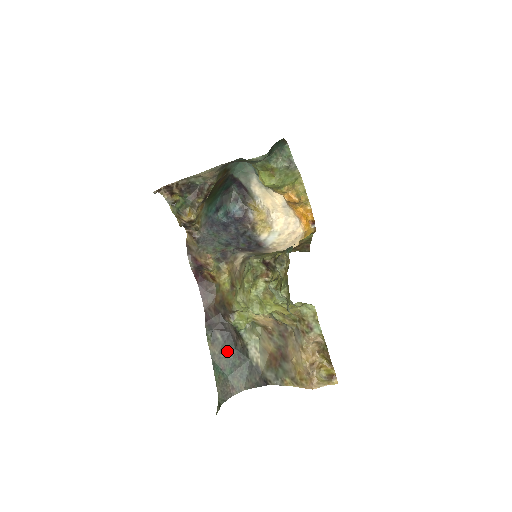
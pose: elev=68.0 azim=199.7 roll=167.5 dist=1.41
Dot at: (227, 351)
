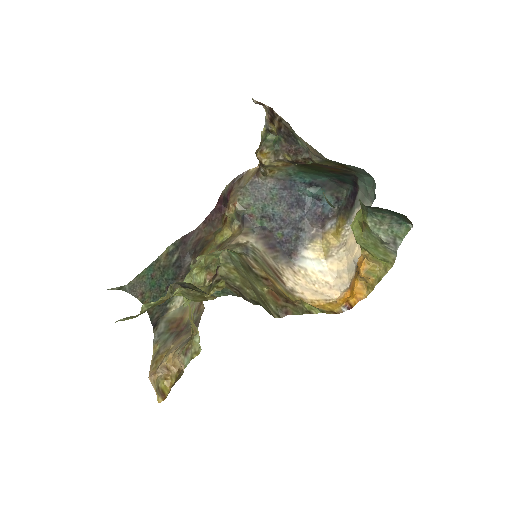
Dot at: (167, 272)
